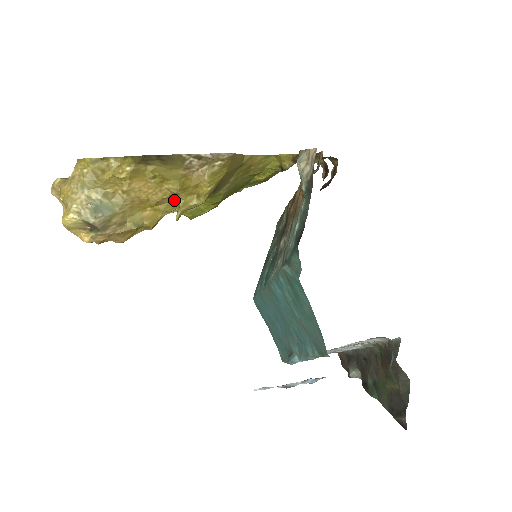
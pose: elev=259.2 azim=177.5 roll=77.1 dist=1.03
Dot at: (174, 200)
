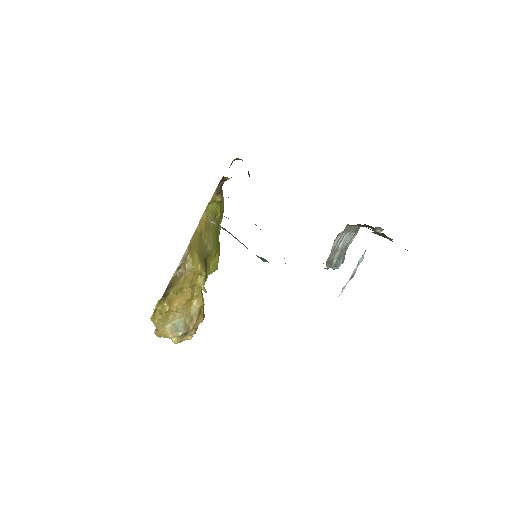
Dot at: (196, 286)
